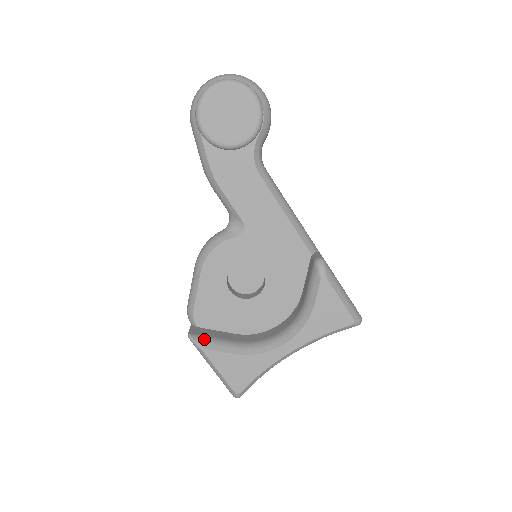
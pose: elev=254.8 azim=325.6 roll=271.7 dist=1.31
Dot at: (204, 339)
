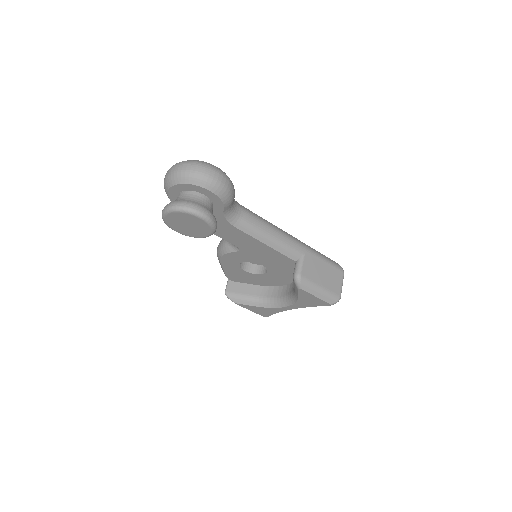
Dot at: (235, 296)
